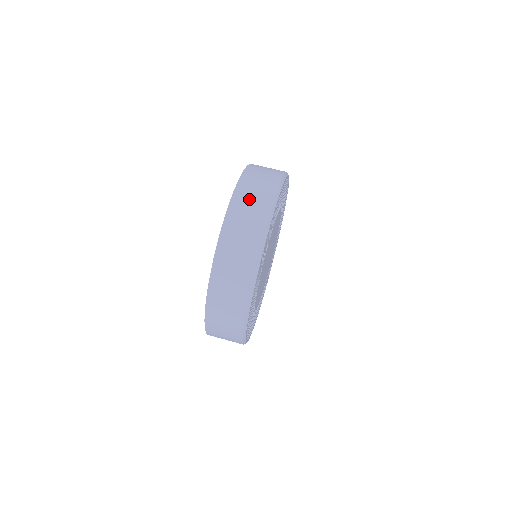
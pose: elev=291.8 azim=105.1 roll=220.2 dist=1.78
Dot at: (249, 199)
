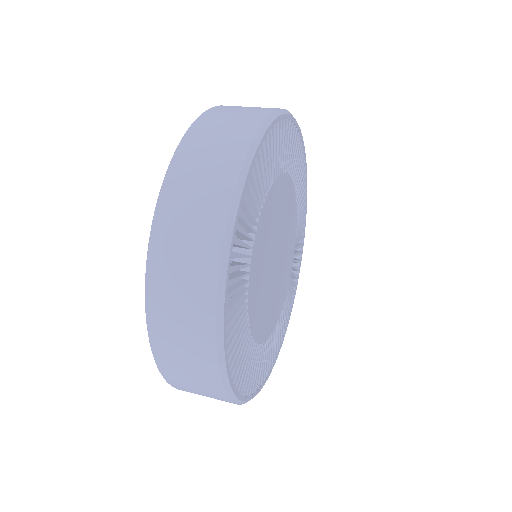
Dot at: (203, 155)
